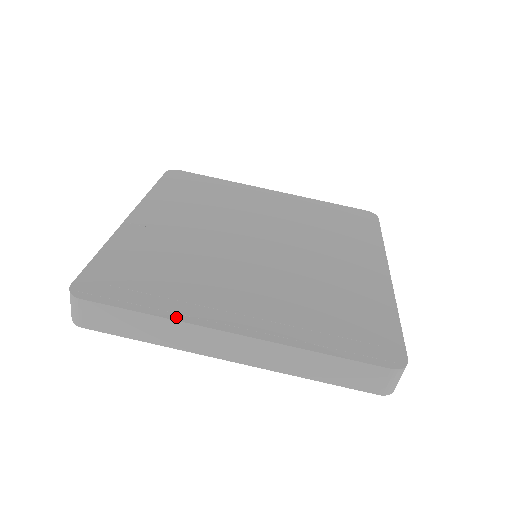
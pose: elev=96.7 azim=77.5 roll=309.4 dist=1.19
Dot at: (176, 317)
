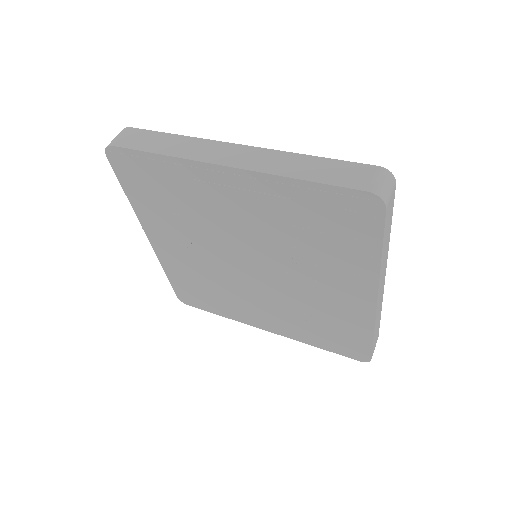
Dot at: (195, 140)
